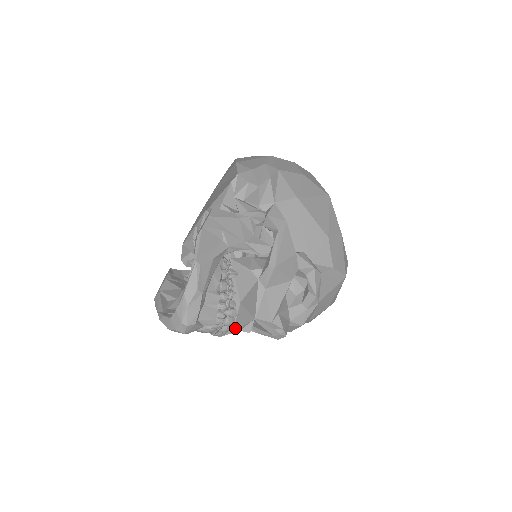
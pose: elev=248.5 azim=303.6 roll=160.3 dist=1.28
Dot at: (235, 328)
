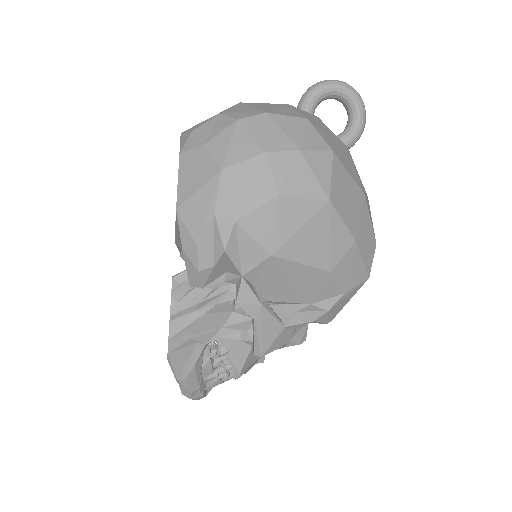
Dot at: (246, 372)
